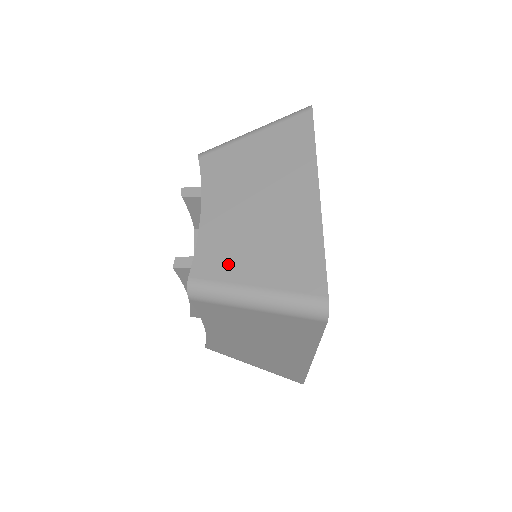
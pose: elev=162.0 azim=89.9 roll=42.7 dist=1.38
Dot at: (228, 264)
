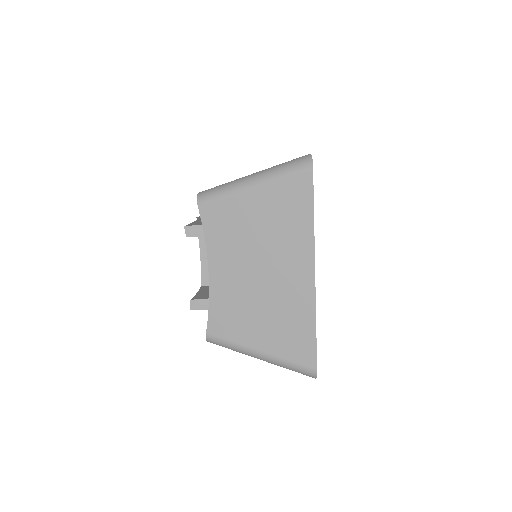
Dot at: (238, 328)
